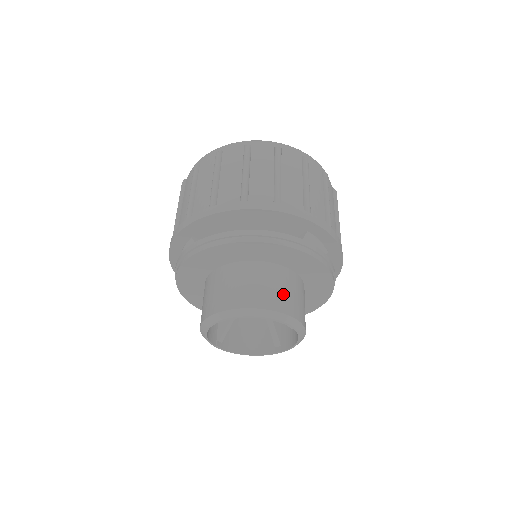
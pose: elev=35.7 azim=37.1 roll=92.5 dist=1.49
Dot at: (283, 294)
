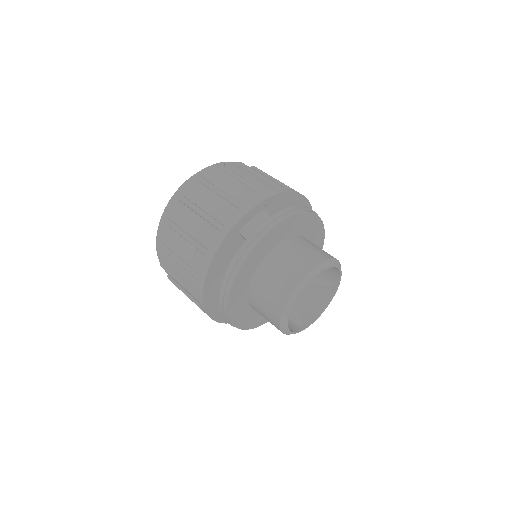
Dot at: occluded
